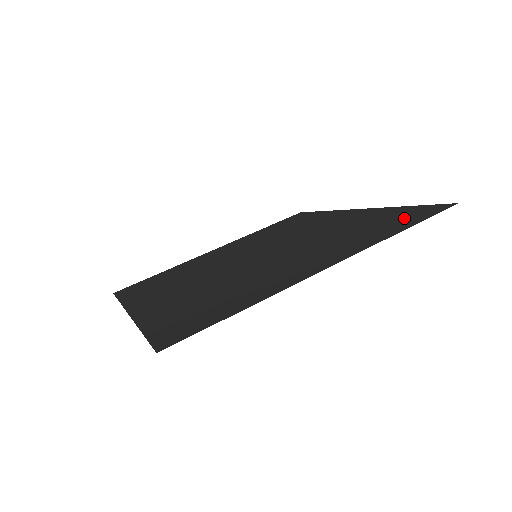
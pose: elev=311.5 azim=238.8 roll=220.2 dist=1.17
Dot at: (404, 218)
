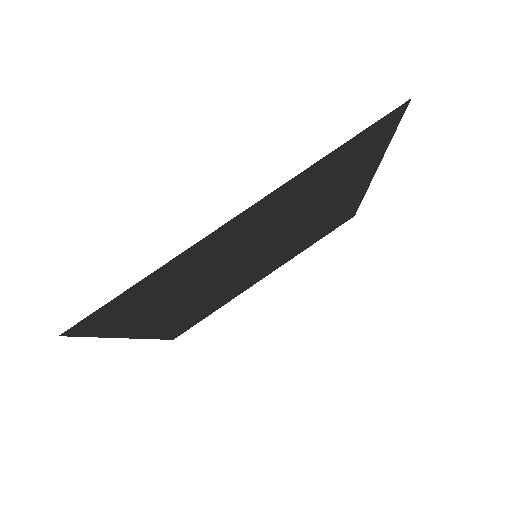
Dot at: (339, 221)
